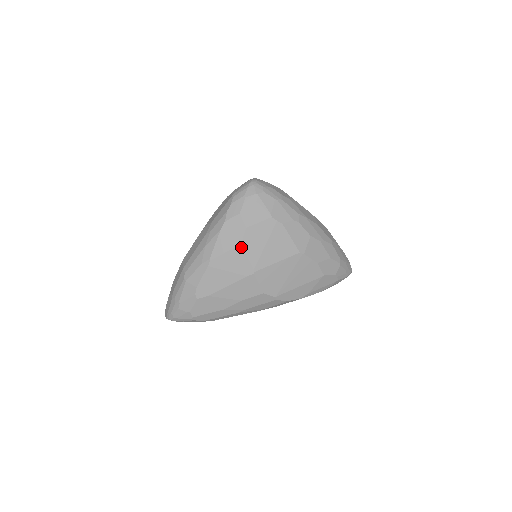
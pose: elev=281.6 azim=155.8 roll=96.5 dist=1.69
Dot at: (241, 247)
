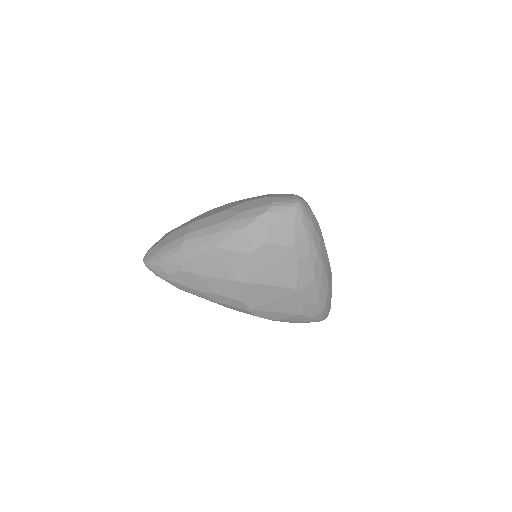
Dot at: (250, 256)
